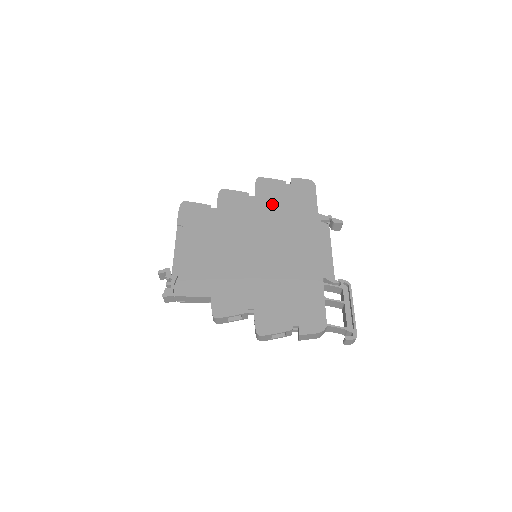
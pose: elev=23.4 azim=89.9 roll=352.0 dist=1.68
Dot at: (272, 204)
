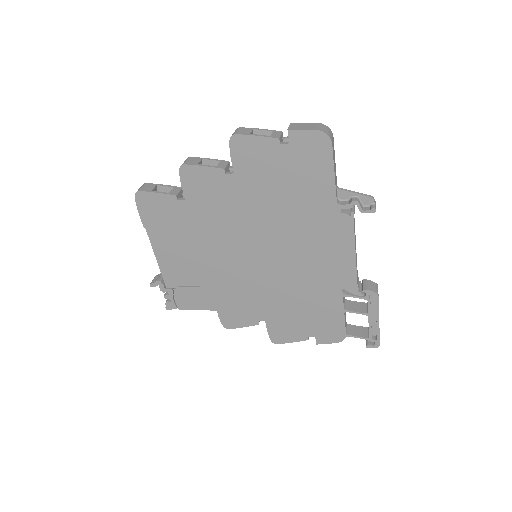
Dot at: (263, 187)
